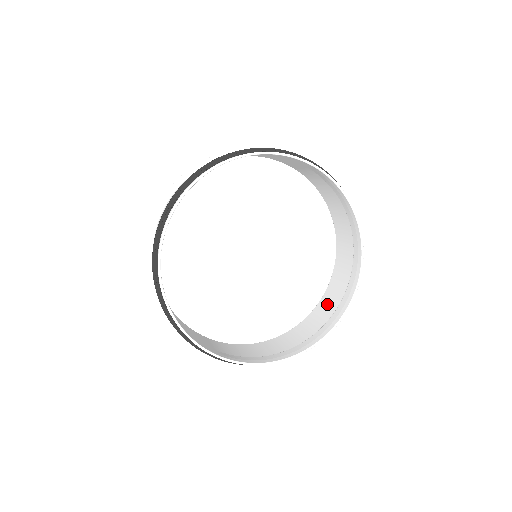
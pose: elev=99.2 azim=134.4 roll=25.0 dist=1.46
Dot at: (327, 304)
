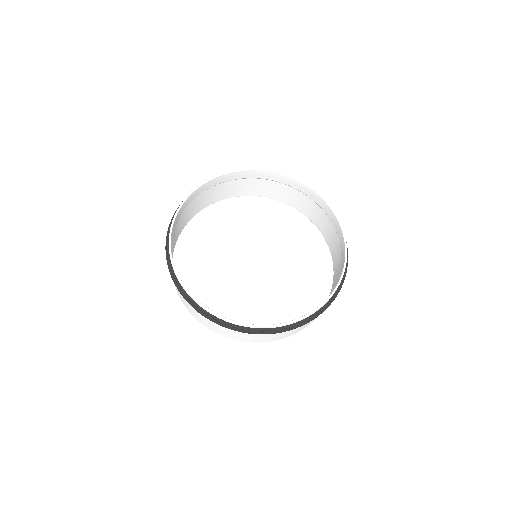
Dot at: occluded
